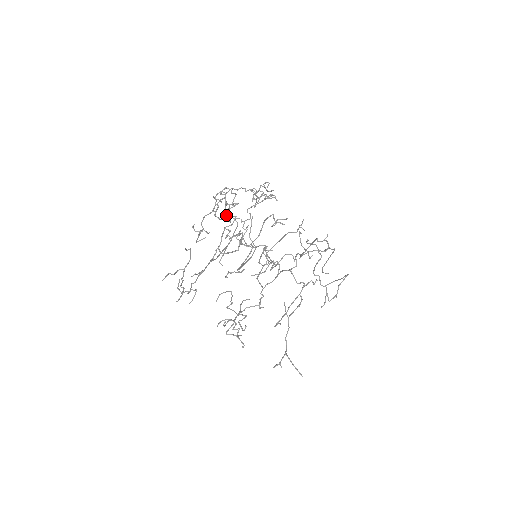
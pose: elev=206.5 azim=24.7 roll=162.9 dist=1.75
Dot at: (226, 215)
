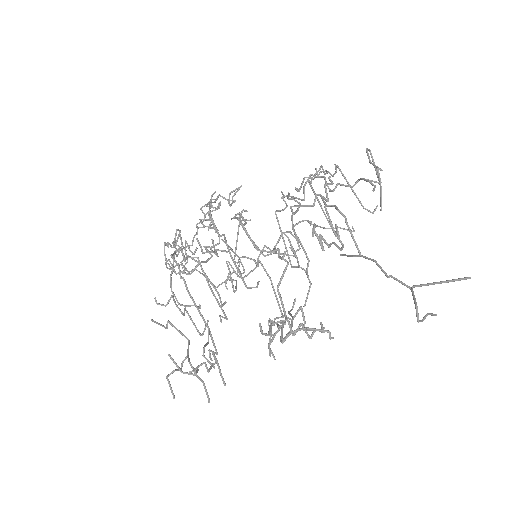
Dot at: (217, 287)
